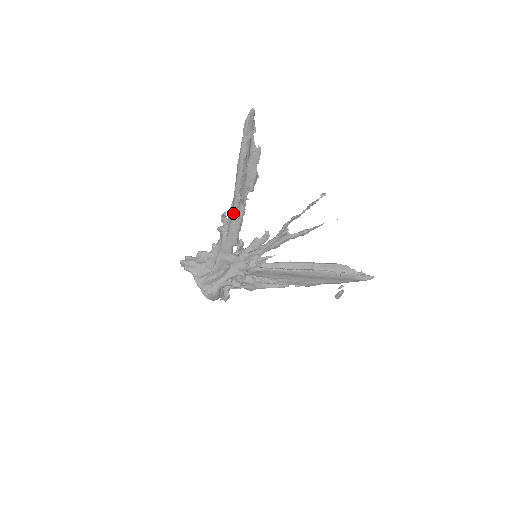
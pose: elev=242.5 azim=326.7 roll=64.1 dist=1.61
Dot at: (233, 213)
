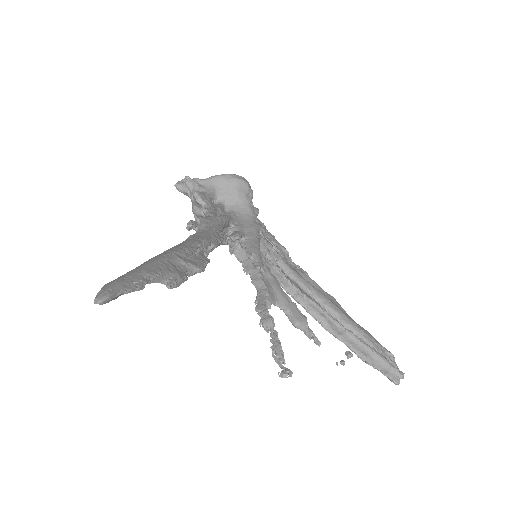
Dot at: occluded
